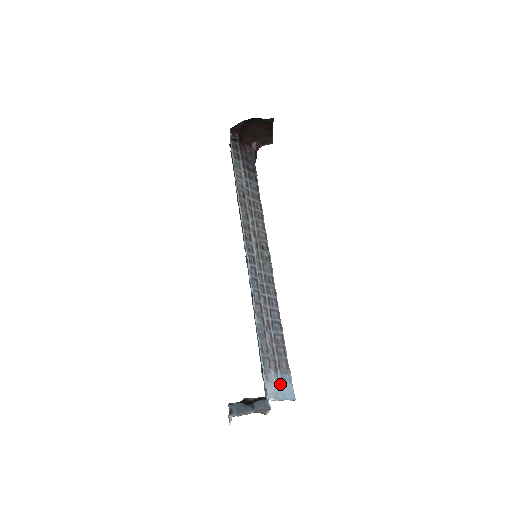
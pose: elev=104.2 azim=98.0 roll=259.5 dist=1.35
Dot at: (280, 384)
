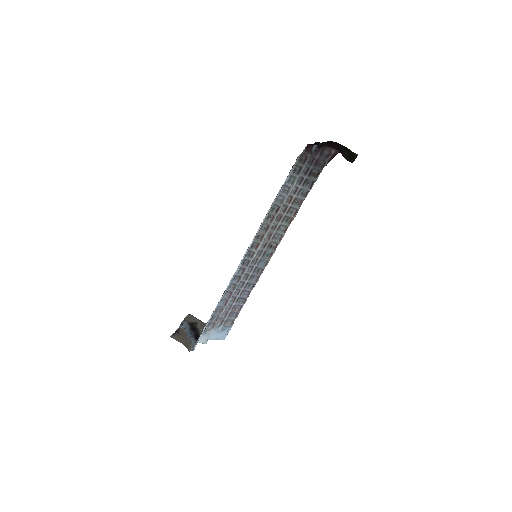
Dot at: (218, 332)
